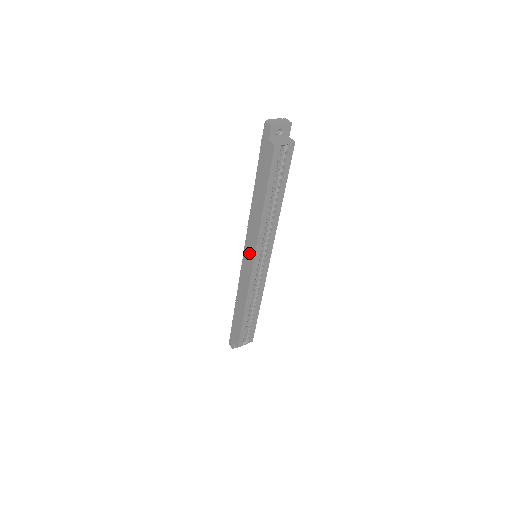
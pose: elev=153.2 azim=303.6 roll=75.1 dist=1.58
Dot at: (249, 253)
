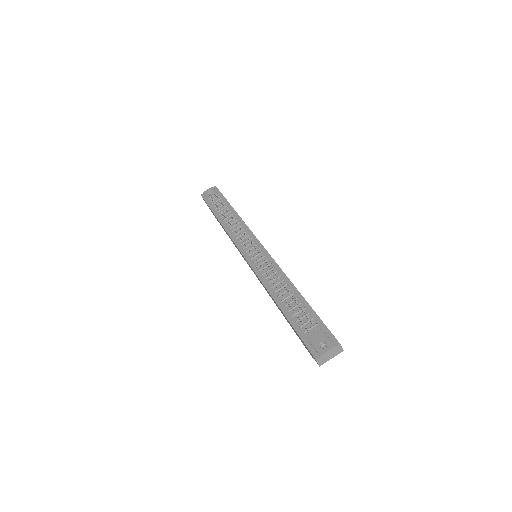
Dot at: (251, 268)
